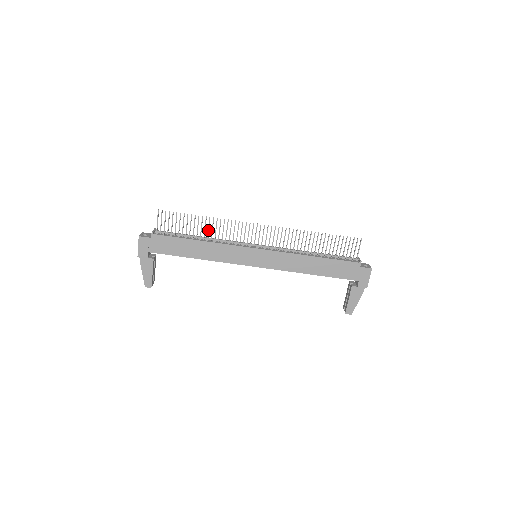
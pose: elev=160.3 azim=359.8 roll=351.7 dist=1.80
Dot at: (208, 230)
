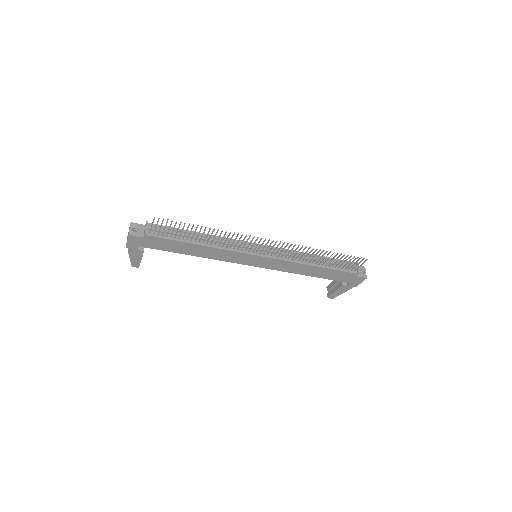
Dot at: (210, 237)
